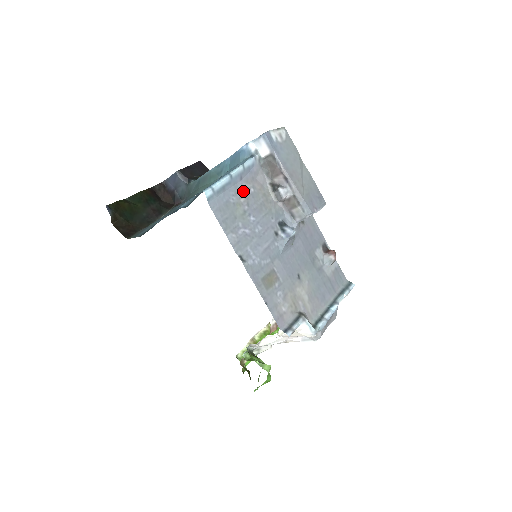
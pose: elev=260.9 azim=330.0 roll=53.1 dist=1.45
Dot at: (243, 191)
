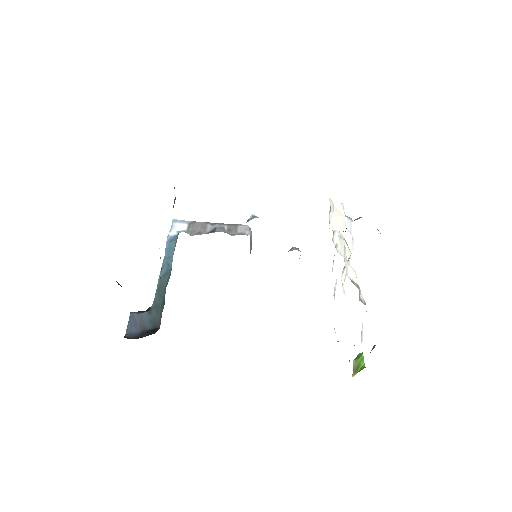
Dot at: occluded
